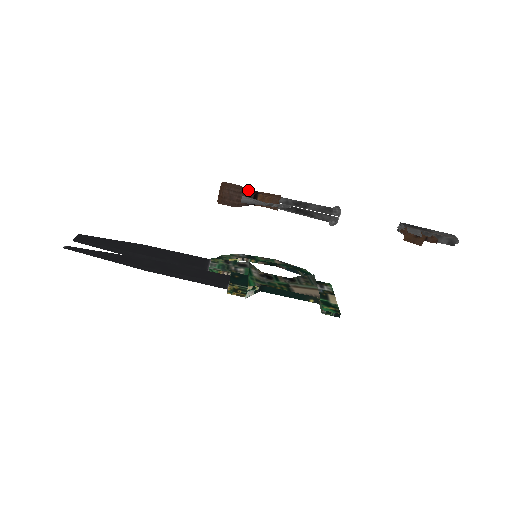
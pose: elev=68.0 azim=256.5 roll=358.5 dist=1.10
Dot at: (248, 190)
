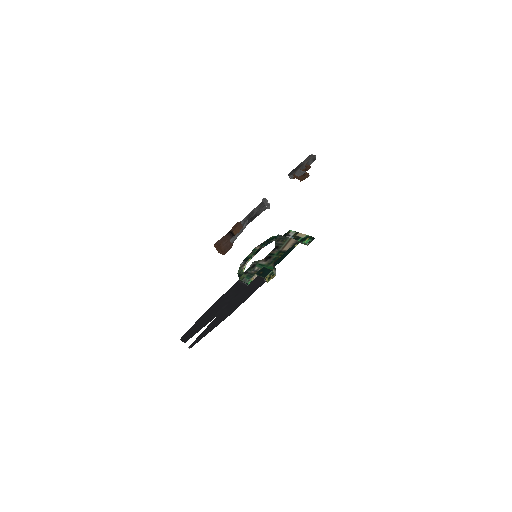
Dot at: (227, 236)
